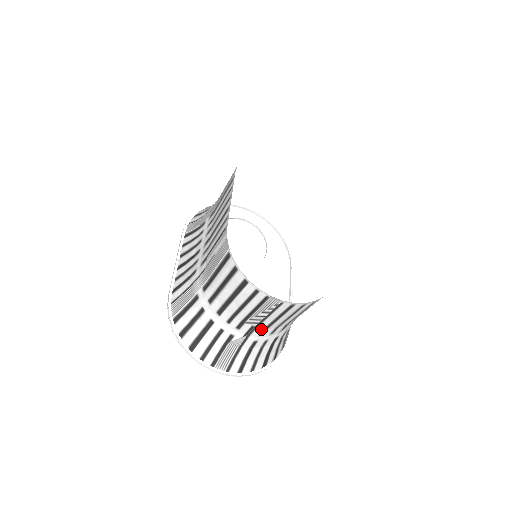
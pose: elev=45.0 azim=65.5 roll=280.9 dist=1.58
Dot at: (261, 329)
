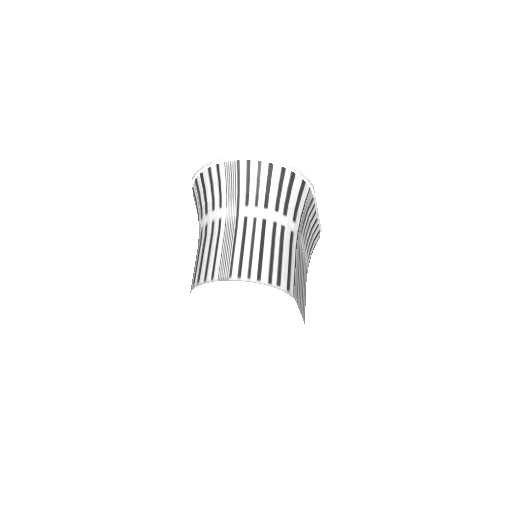
Dot at: occluded
